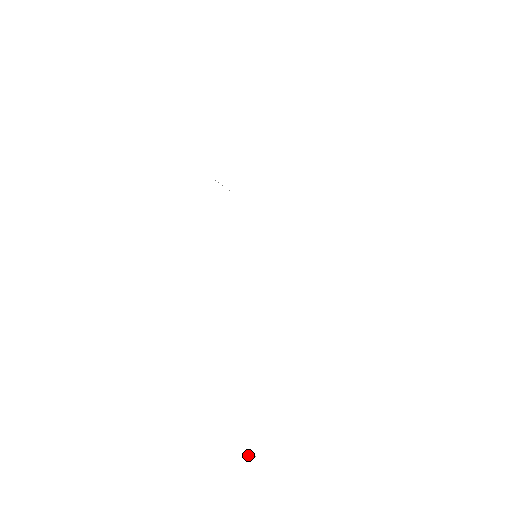
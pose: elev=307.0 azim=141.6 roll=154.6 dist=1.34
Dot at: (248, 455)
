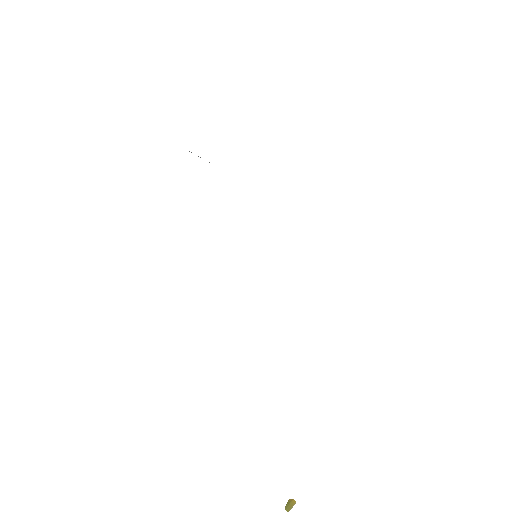
Dot at: (287, 504)
